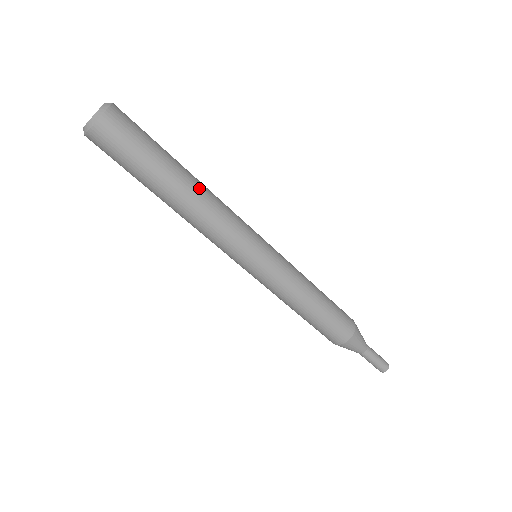
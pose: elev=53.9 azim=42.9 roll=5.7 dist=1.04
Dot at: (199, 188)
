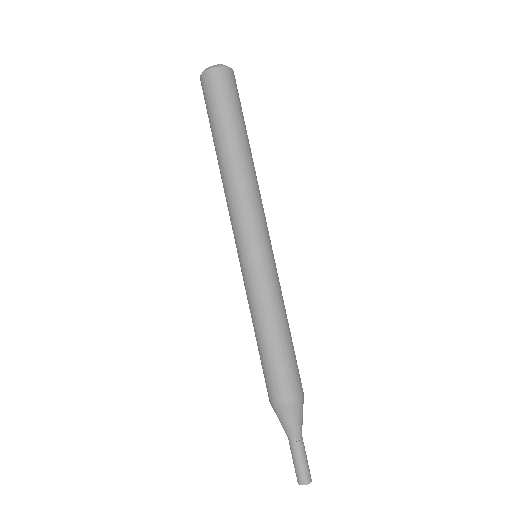
Dot at: occluded
